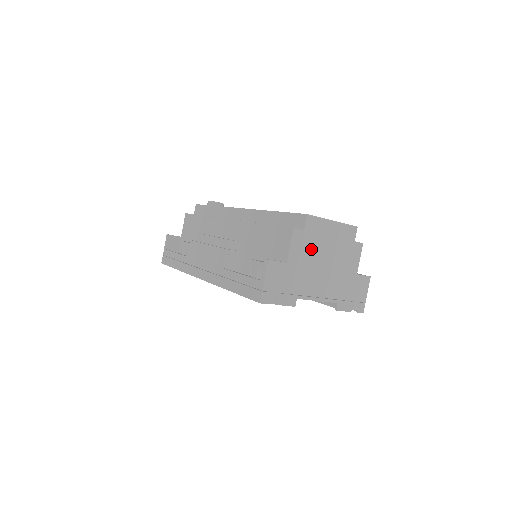
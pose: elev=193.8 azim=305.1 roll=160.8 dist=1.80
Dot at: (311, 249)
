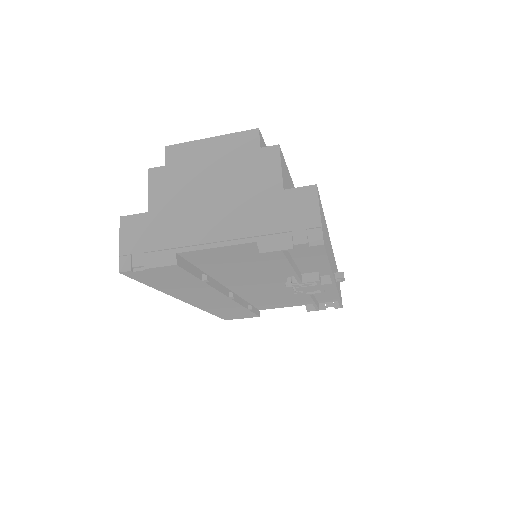
Dot at: (183, 184)
